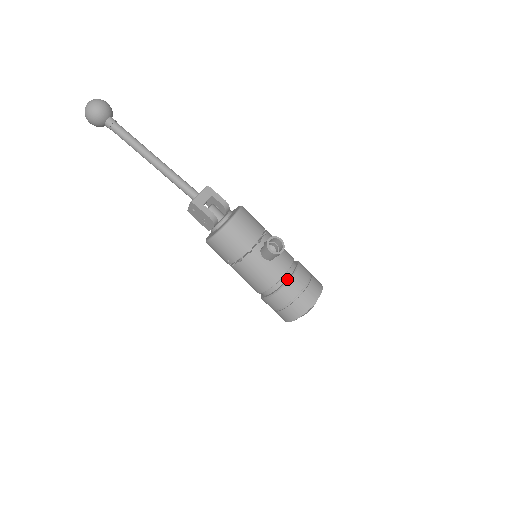
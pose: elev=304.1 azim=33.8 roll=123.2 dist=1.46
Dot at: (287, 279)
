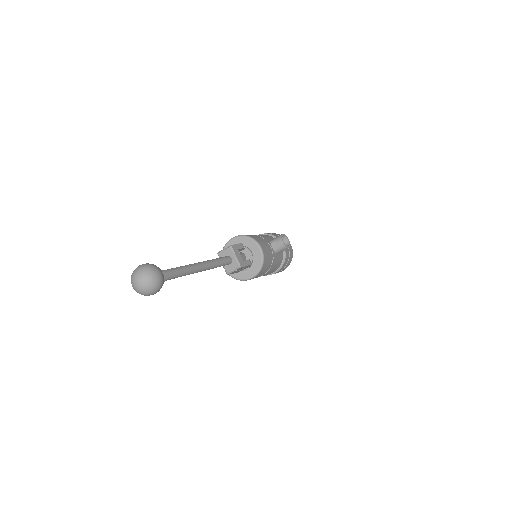
Dot at: (283, 251)
